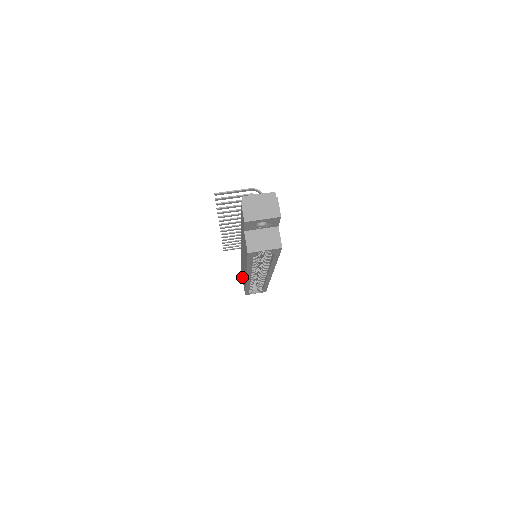
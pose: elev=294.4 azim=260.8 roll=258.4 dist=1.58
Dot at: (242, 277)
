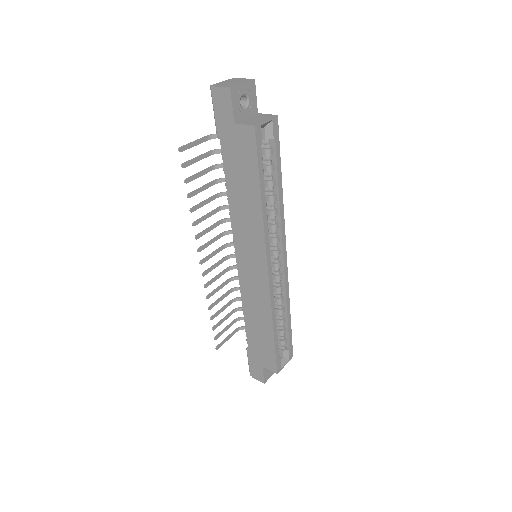
Dot at: (257, 361)
